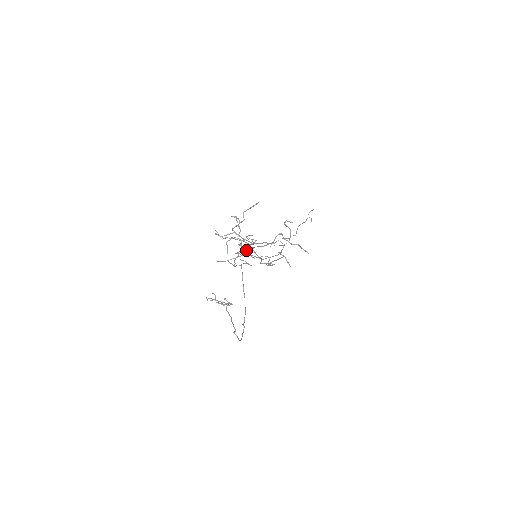
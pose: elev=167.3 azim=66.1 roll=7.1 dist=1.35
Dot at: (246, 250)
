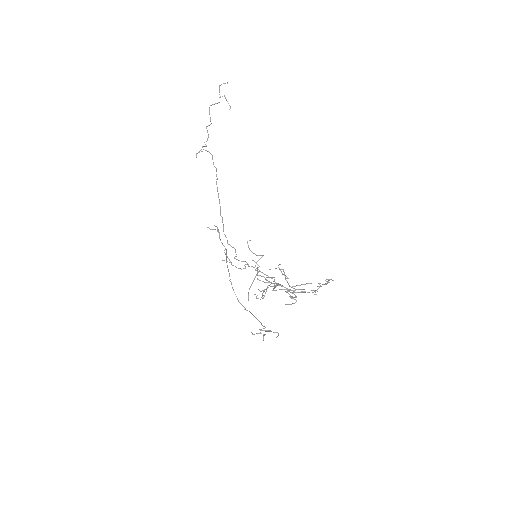
Dot at: occluded
